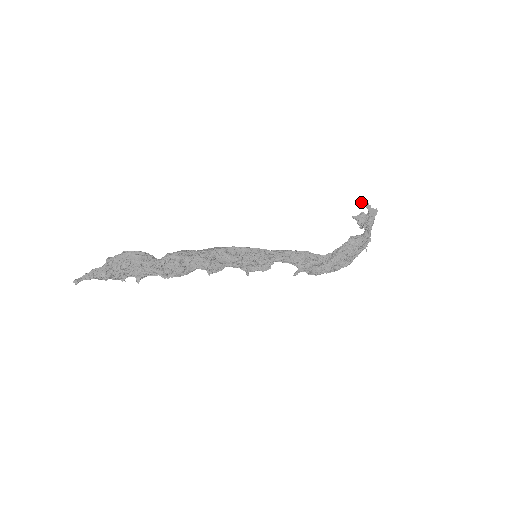
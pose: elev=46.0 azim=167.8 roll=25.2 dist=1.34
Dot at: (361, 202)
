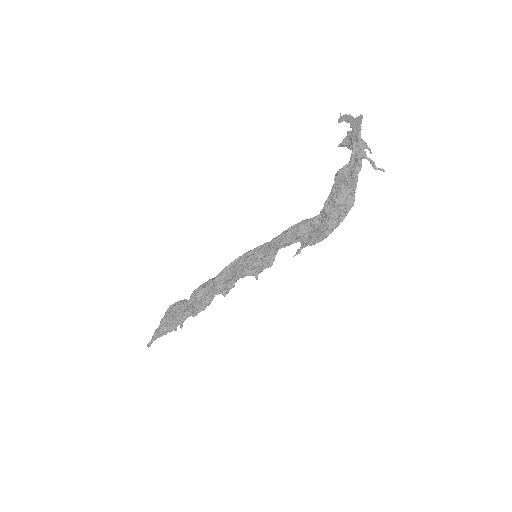
Dot at: (341, 121)
